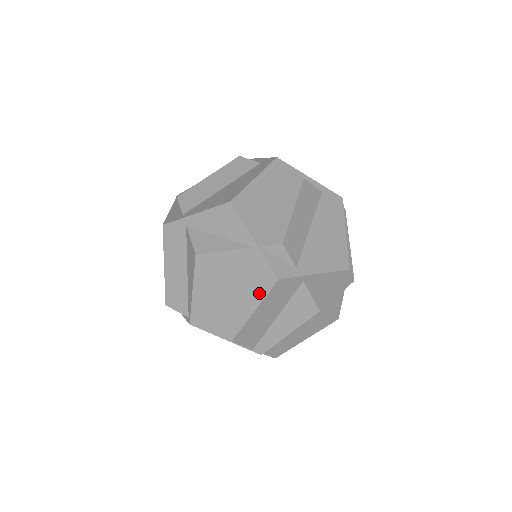
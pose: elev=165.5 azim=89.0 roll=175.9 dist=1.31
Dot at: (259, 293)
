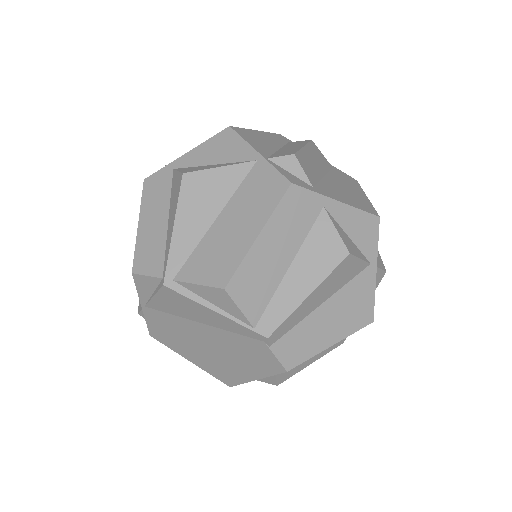
Dot at: (265, 209)
